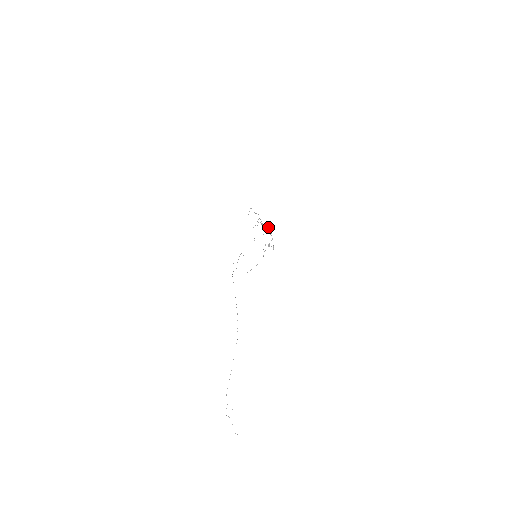
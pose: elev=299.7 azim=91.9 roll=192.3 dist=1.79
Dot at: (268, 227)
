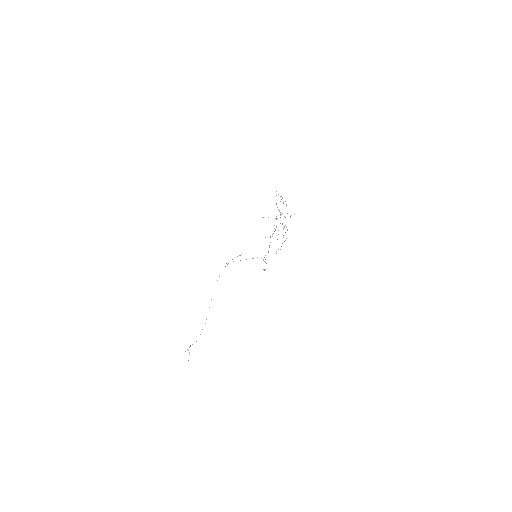
Dot at: occluded
